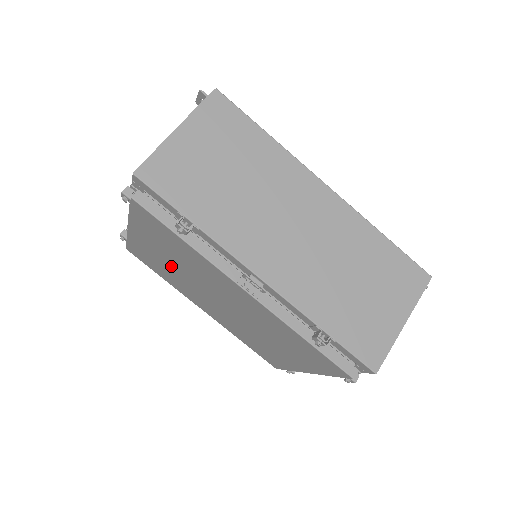
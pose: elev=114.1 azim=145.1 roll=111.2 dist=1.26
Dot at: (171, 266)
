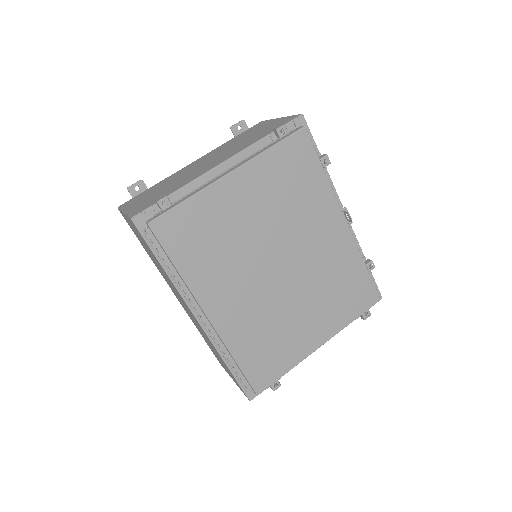
Dot at: (247, 224)
